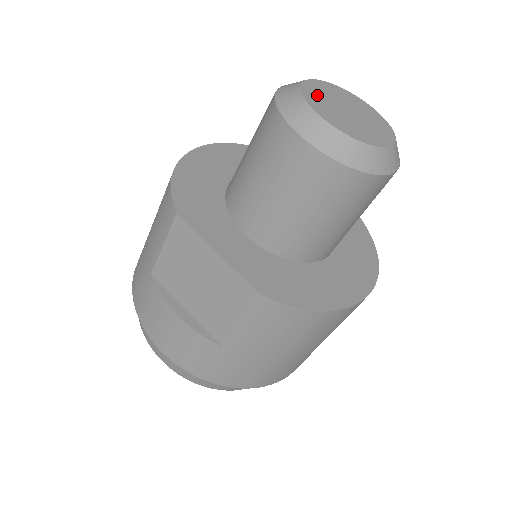
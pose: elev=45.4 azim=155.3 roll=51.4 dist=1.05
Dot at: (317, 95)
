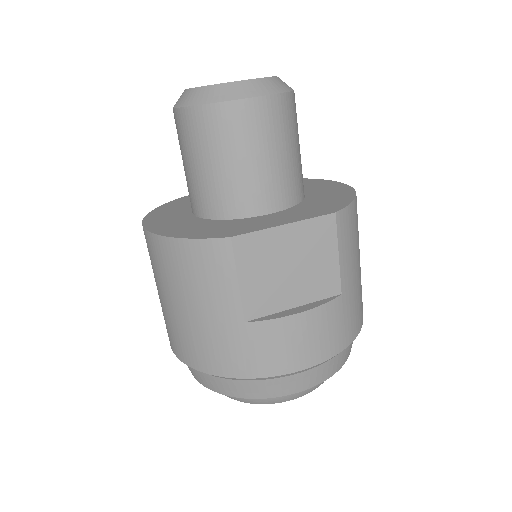
Dot at: occluded
